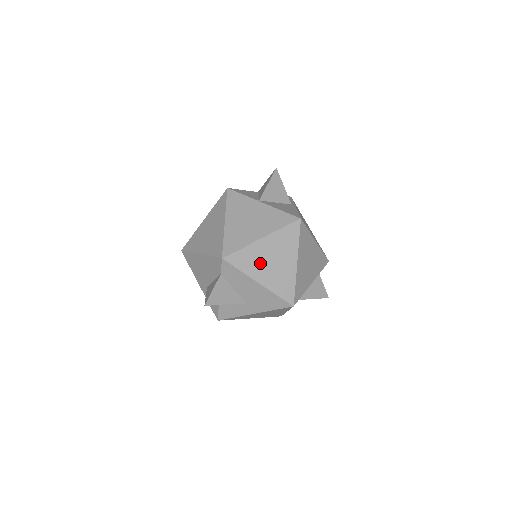
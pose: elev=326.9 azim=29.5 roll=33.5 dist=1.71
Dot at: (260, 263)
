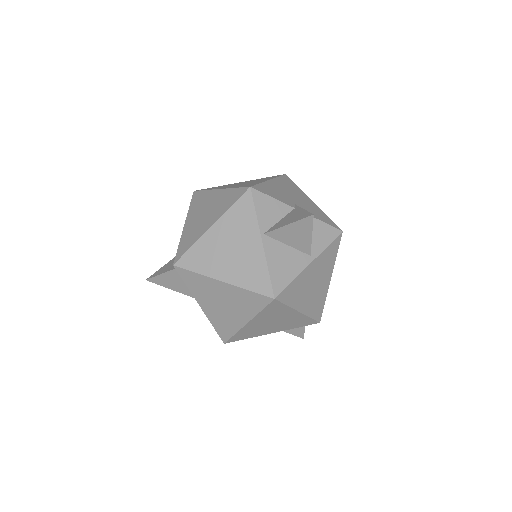
Dot at: (209, 295)
